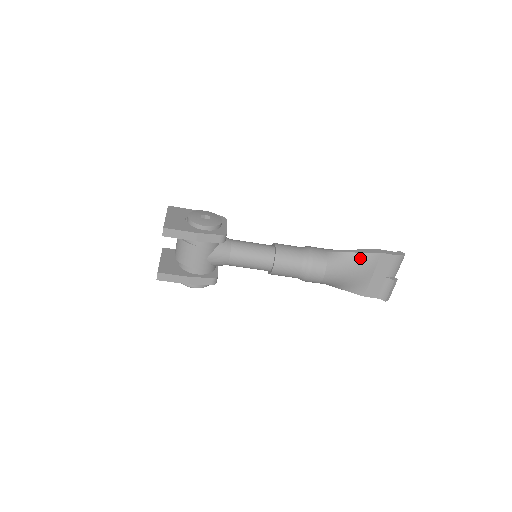
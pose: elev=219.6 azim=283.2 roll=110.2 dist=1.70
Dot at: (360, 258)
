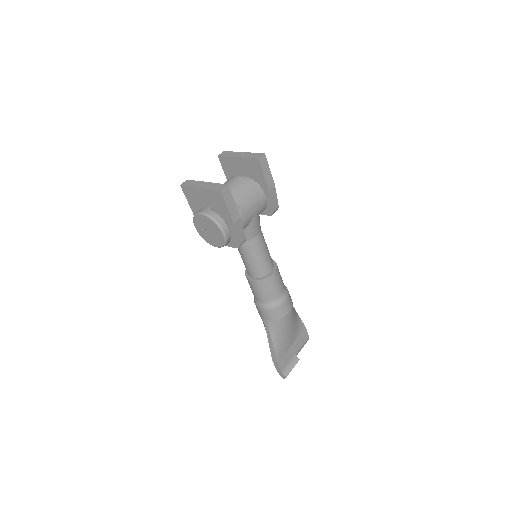
Dot at: (298, 320)
